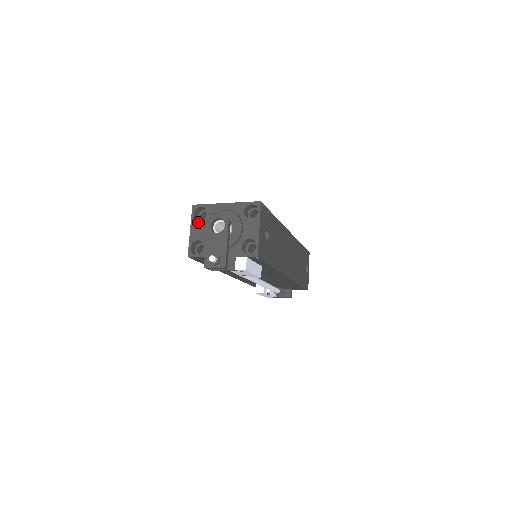
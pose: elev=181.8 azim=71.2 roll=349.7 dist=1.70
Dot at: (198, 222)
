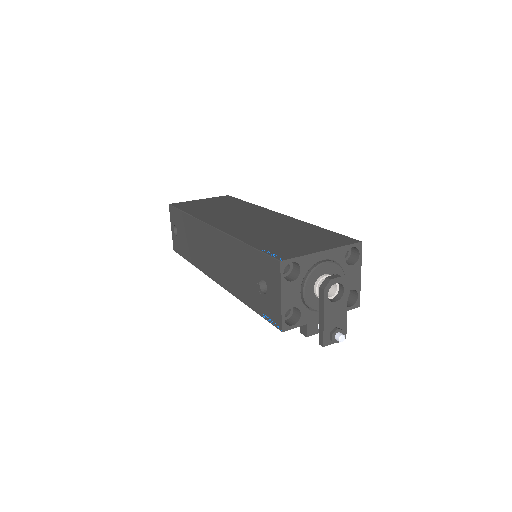
Dot at: (291, 284)
